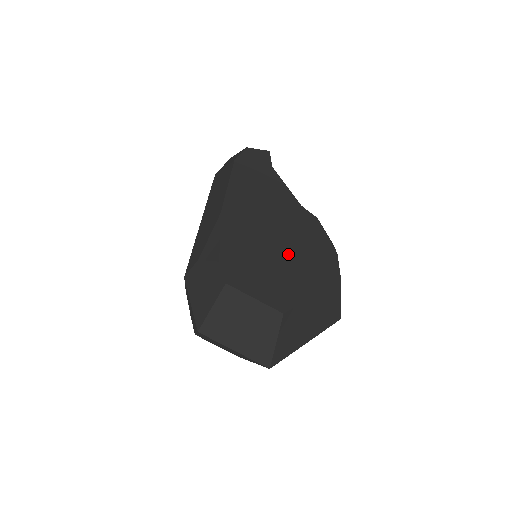
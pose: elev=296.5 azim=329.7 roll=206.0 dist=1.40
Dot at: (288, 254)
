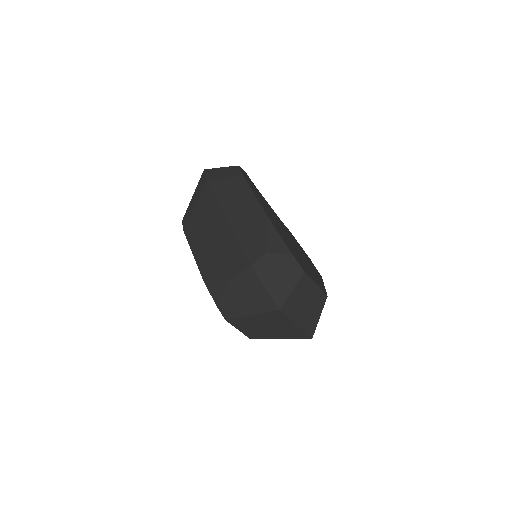
Dot at: (302, 255)
